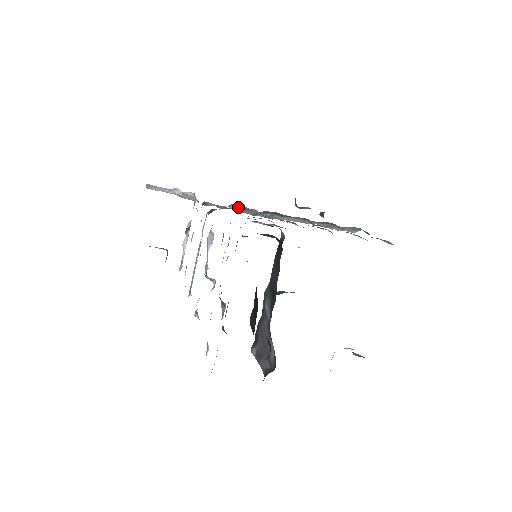
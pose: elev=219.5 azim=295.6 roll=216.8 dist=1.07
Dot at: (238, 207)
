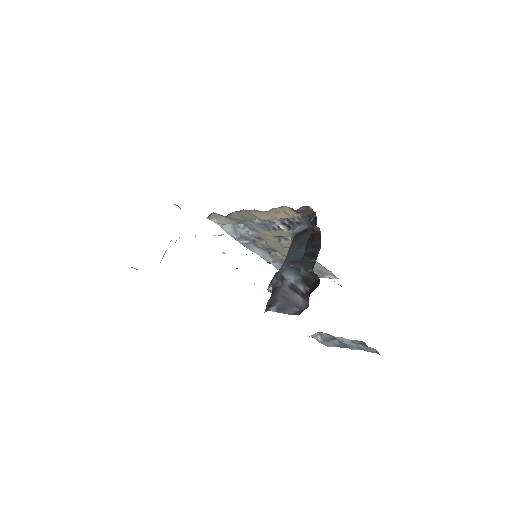
Dot at: (231, 228)
